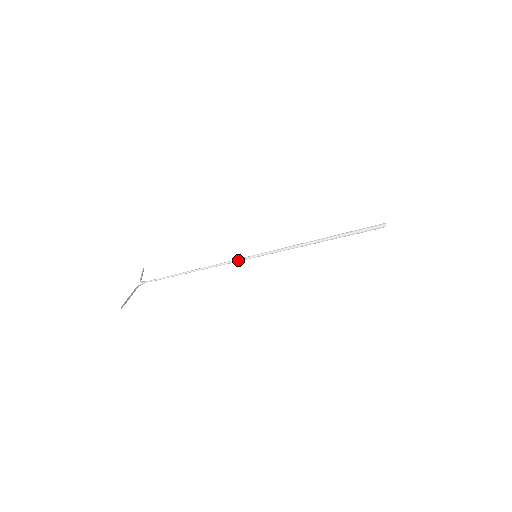
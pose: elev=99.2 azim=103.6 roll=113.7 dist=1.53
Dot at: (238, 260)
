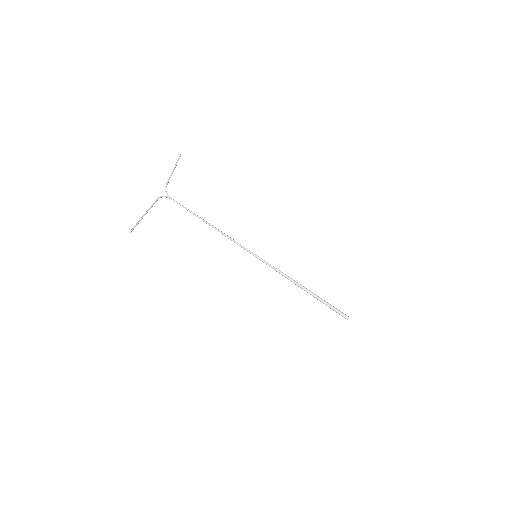
Dot at: (242, 247)
